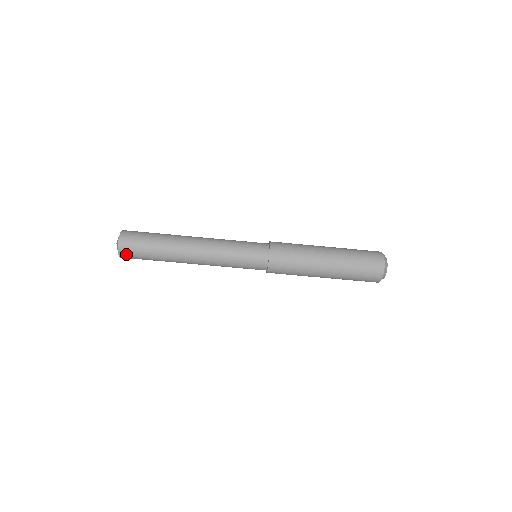
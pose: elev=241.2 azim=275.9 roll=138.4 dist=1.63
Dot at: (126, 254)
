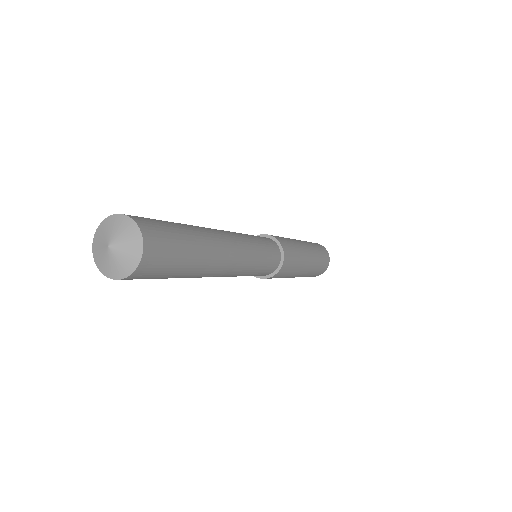
Dot at: occluded
